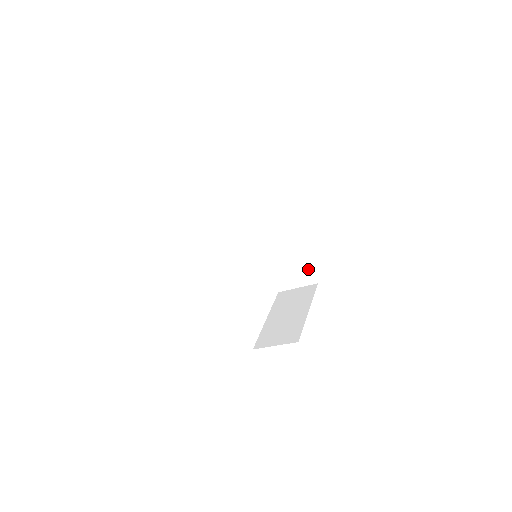
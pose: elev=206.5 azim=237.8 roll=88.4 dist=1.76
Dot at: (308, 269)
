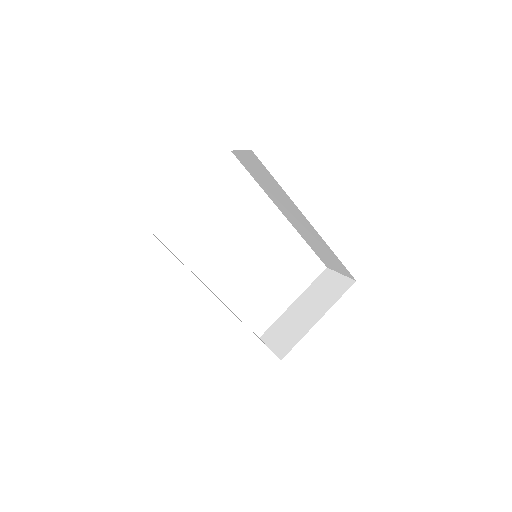
Dot at: (342, 265)
